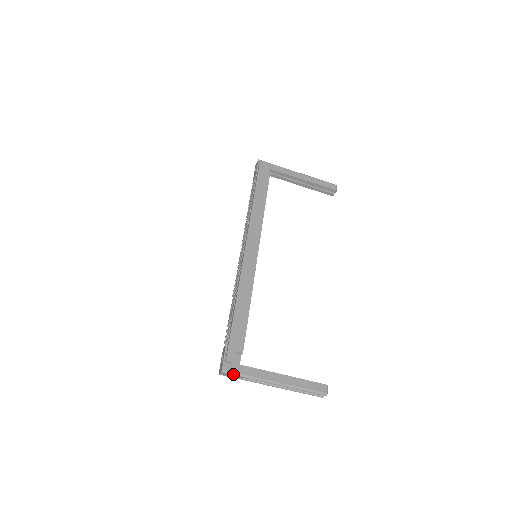
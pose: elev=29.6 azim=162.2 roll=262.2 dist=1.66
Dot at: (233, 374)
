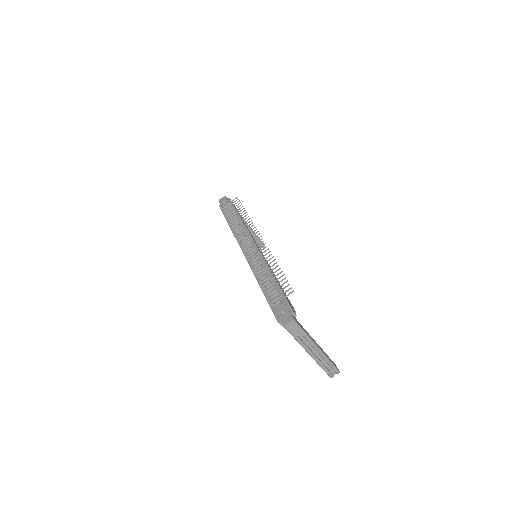
Dot at: (298, 326)
